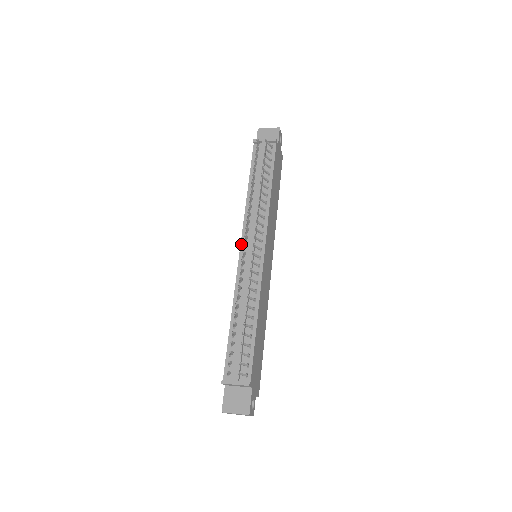
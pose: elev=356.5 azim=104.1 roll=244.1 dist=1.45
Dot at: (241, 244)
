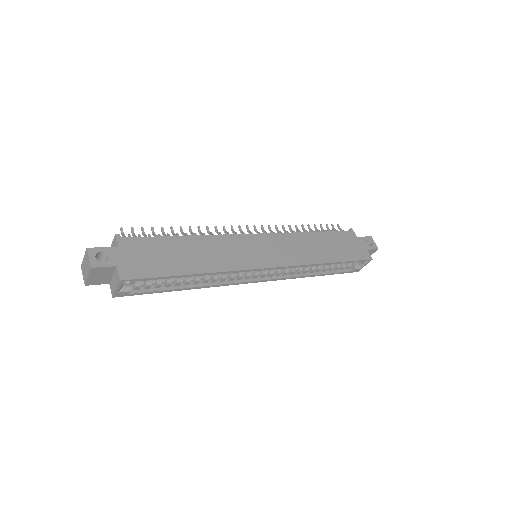
Dot at: occluded
